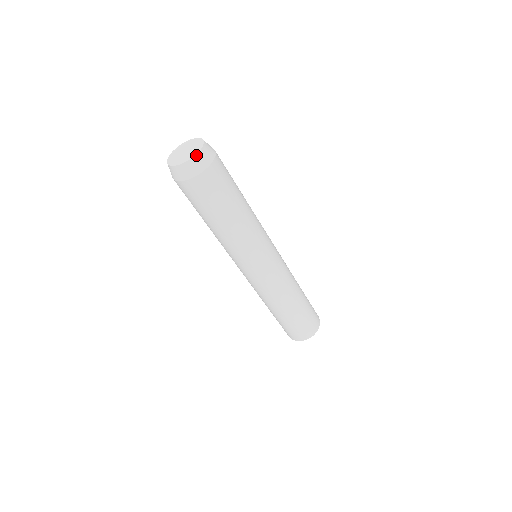
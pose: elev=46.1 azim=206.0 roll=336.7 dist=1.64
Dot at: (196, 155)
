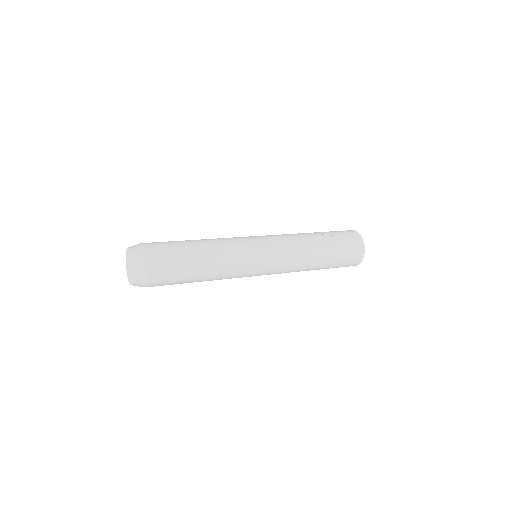
Dot at: (132, 284)
